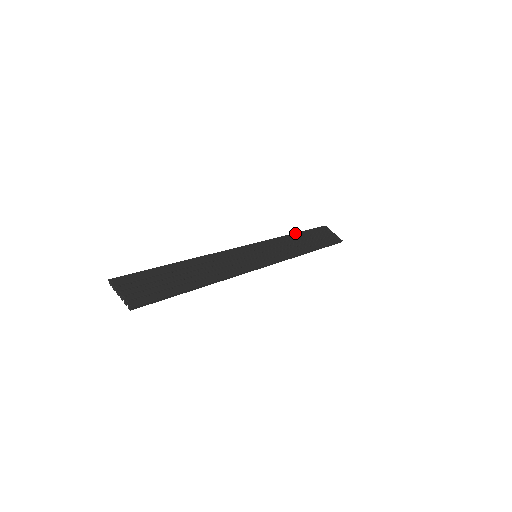
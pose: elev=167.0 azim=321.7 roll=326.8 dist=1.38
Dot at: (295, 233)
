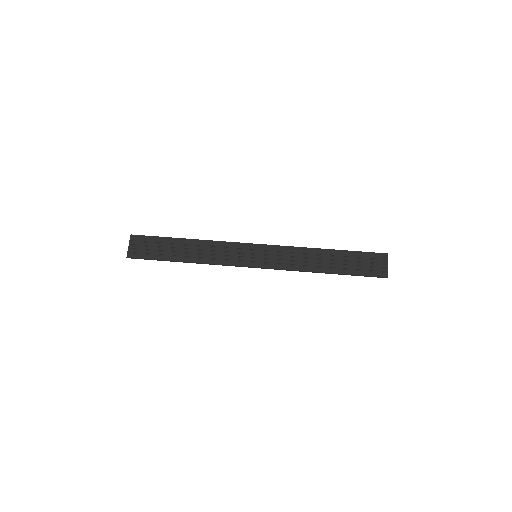
Dot at: (329, 249)
